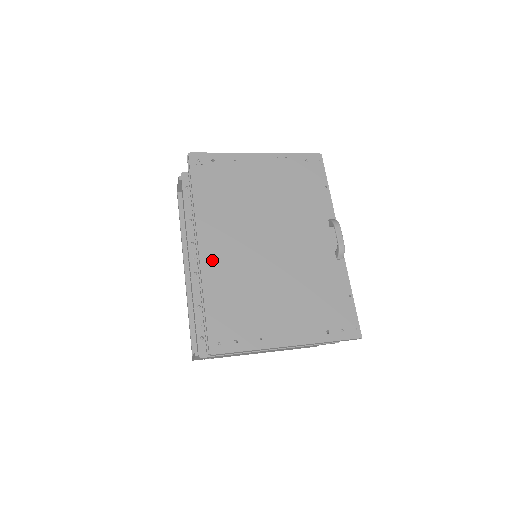
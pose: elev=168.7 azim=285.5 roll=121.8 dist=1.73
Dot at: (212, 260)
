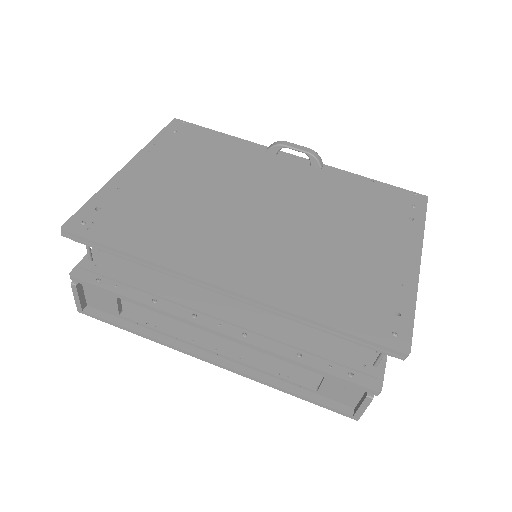
Dot at: (257, 283)
